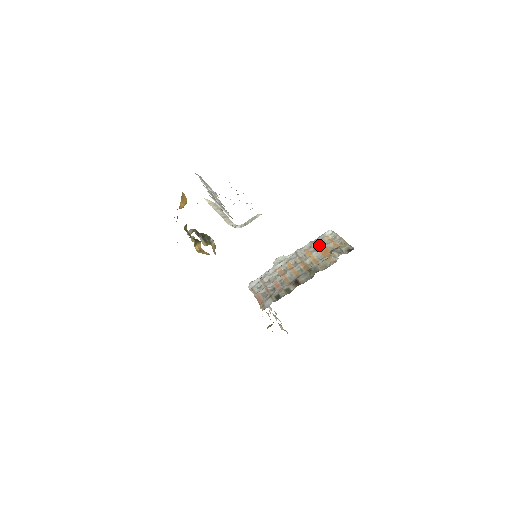
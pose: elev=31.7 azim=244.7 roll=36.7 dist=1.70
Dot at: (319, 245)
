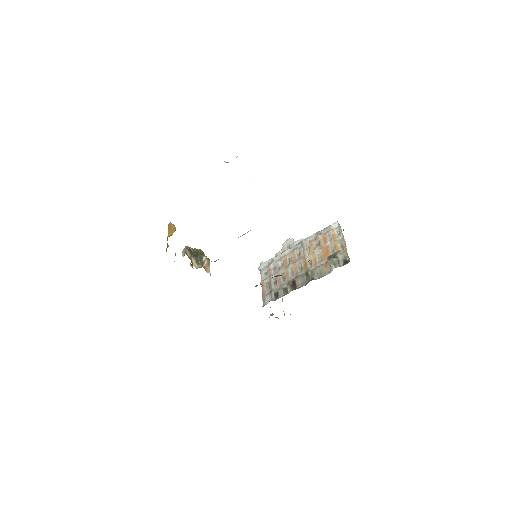
Dot at: (323, 240)
